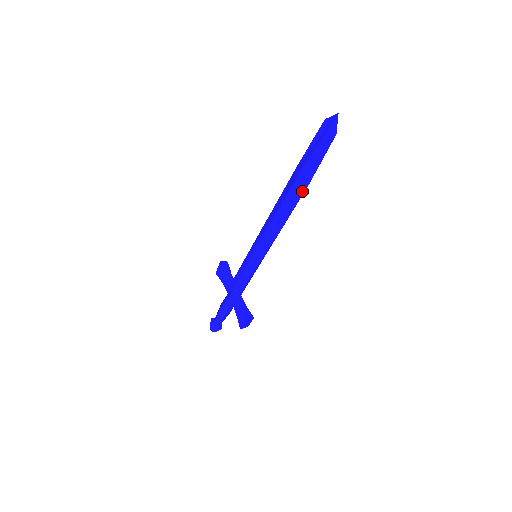
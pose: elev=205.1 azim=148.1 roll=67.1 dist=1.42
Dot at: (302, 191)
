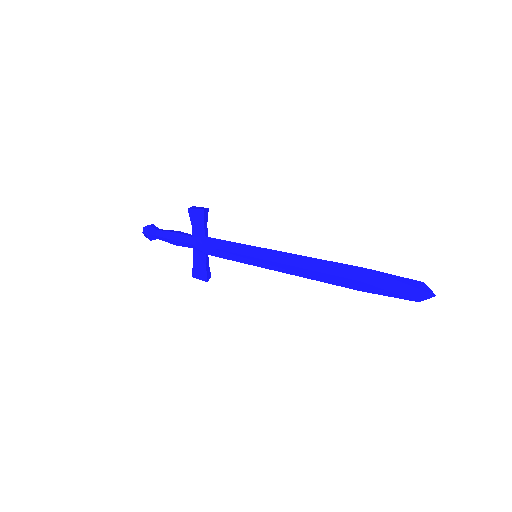
Dot at: (351, 287)
